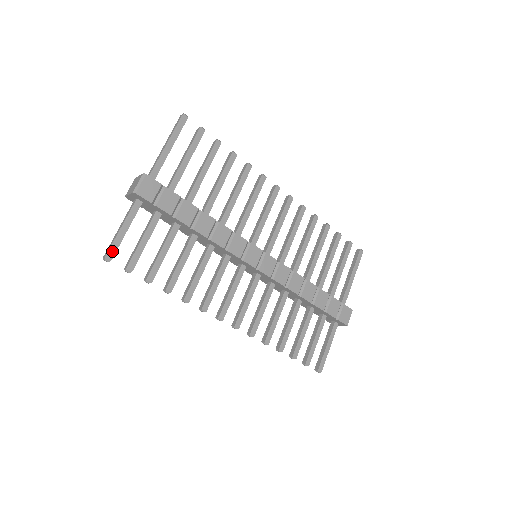
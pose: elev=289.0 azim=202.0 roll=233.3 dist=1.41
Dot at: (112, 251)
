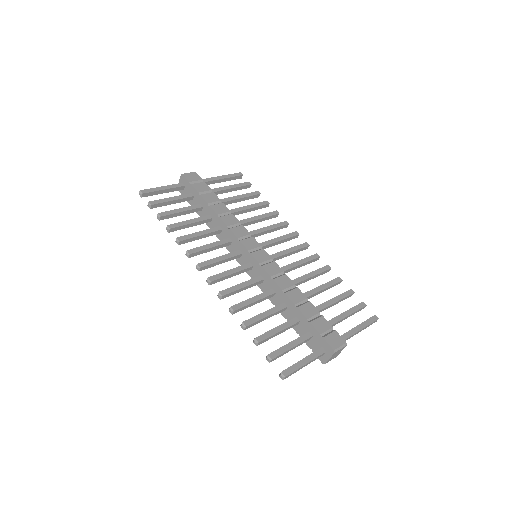
Dot at: (147, 191)
